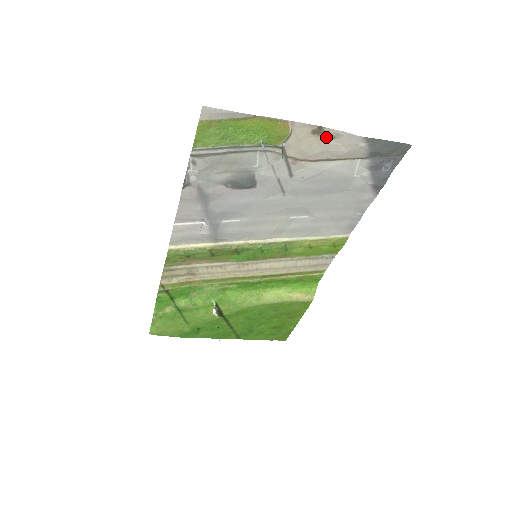
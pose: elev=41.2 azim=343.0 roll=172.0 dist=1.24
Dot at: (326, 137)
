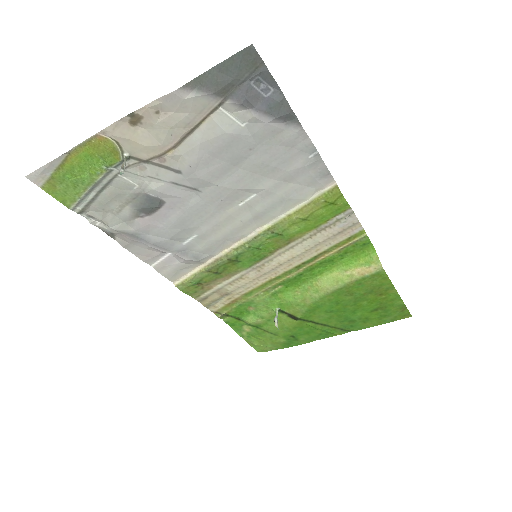
Dot at: (149, 118)
